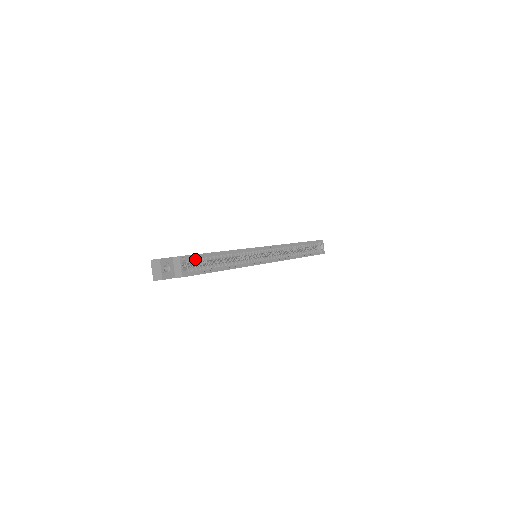
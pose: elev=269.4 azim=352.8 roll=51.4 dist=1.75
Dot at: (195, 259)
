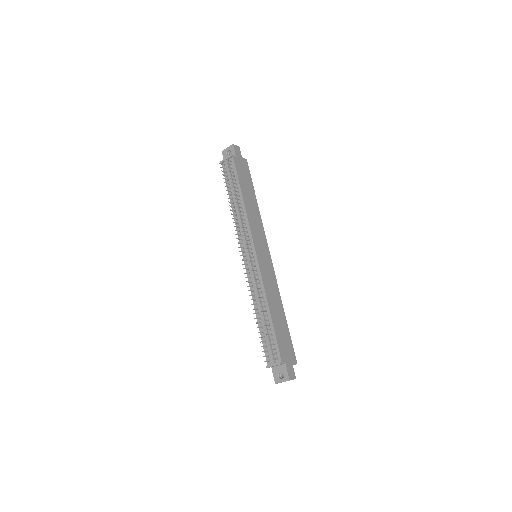
Dot at: occluded
